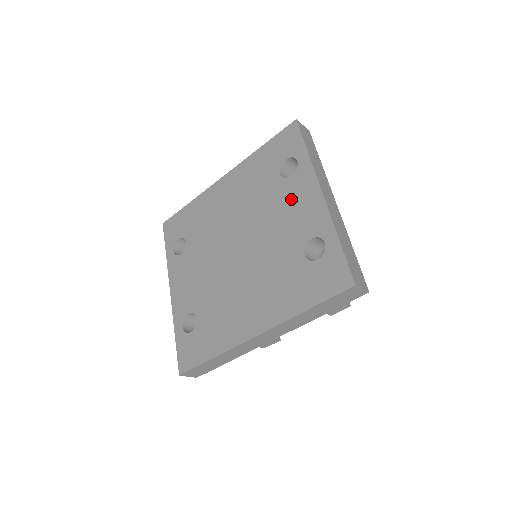
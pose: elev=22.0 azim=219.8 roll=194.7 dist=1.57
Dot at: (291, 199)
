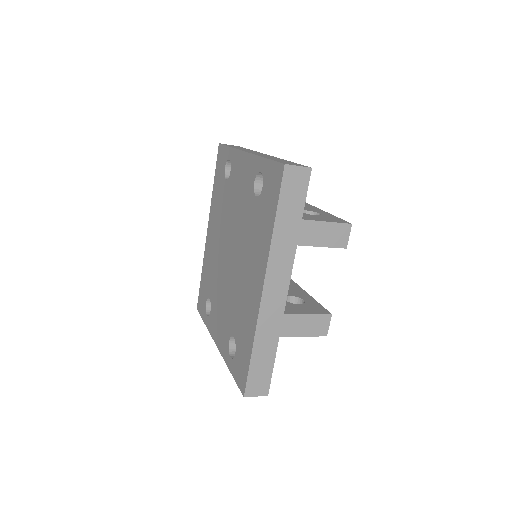
Dot at: (236, 182)
